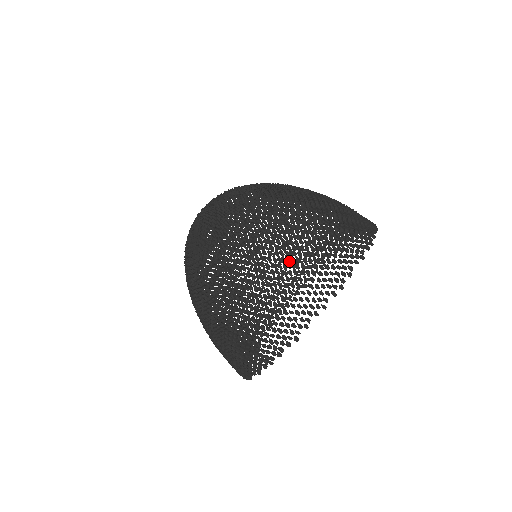
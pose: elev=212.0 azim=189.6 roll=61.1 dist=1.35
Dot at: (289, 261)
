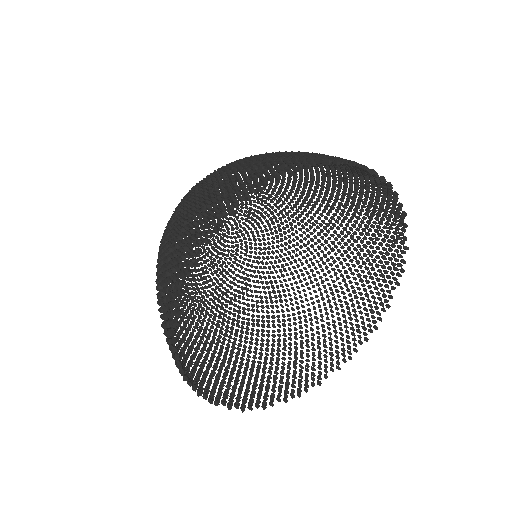
Dot at: occluded
